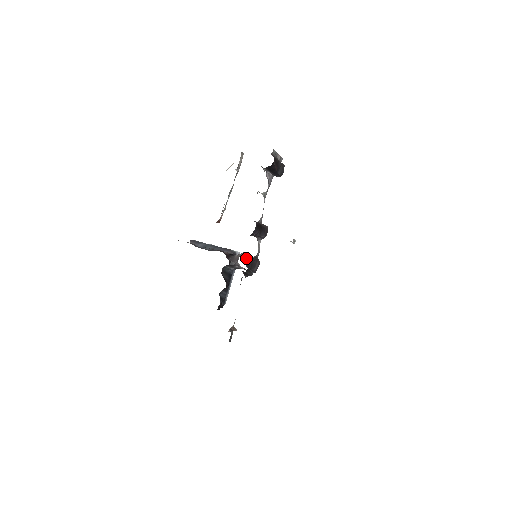
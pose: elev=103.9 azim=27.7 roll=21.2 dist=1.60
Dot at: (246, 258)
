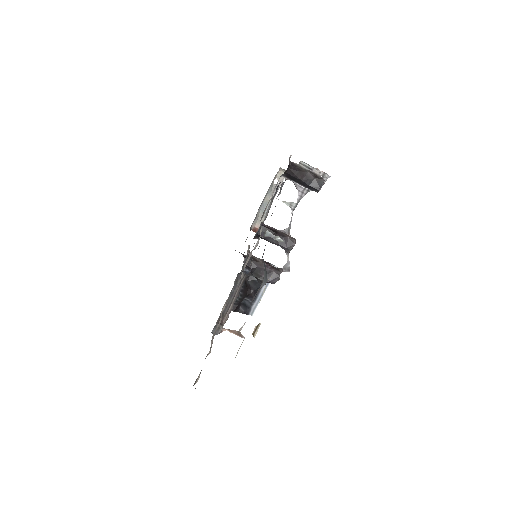
Dot at: (247, 256)
